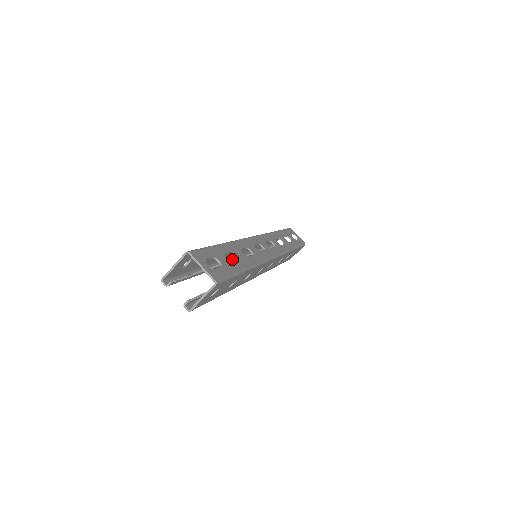
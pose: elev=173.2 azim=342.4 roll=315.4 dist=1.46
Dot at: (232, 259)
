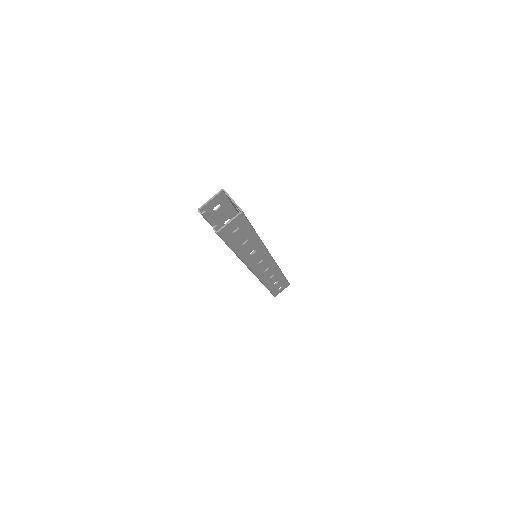
Dot at: occluded
